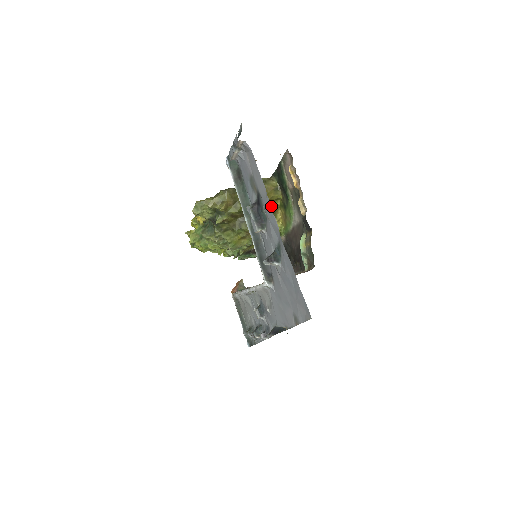
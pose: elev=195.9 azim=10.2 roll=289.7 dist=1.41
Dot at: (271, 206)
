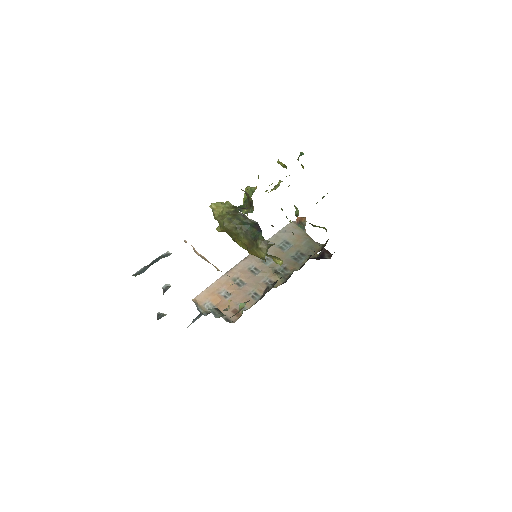
Dot at: occluded
